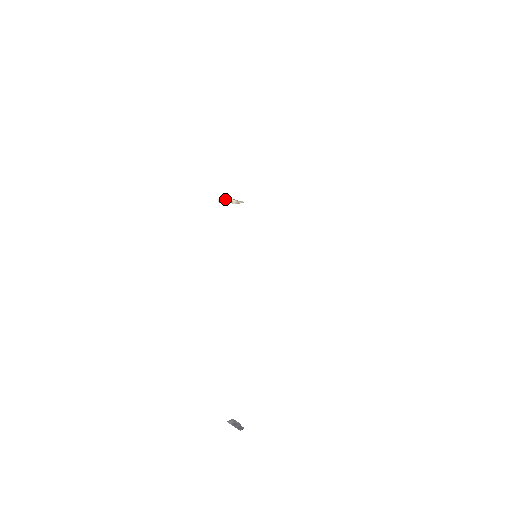
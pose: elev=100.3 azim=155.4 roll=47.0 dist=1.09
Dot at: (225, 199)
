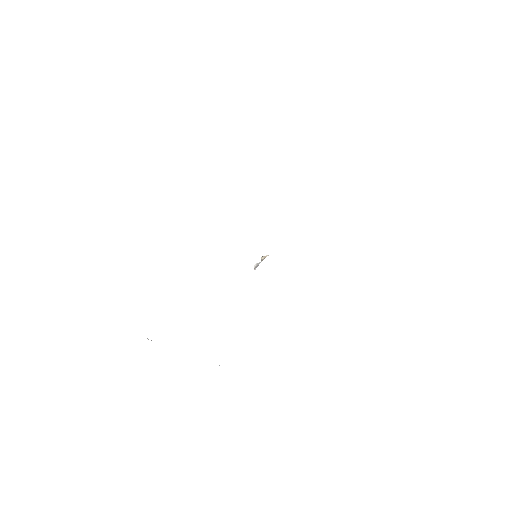
Dot at: (259, 263)
